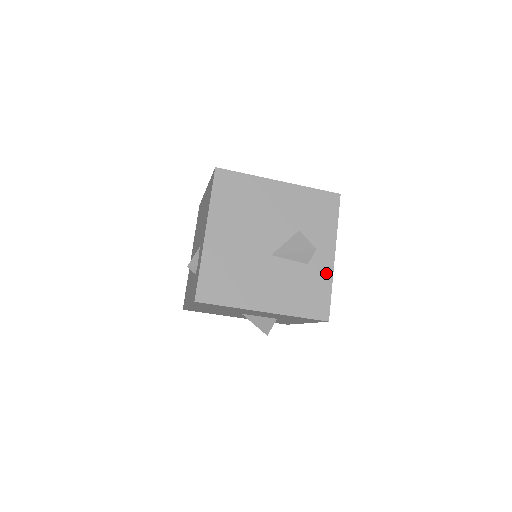
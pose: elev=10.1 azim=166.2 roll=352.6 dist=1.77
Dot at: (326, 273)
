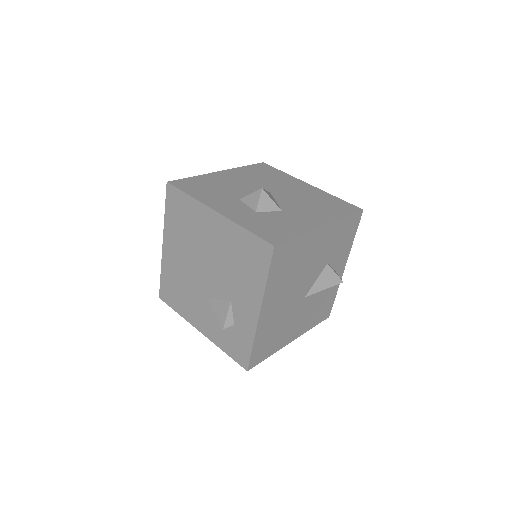
Dot at: (336, 285)
